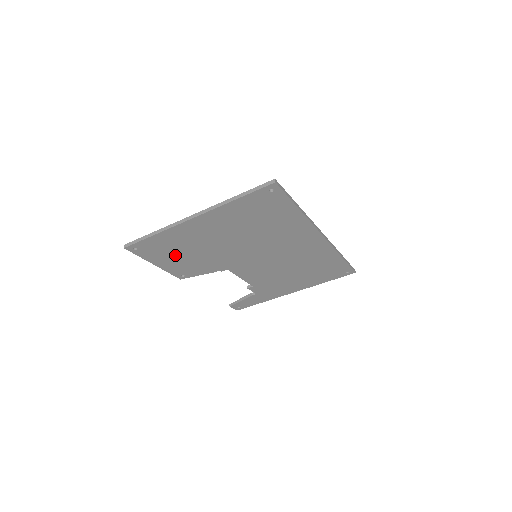
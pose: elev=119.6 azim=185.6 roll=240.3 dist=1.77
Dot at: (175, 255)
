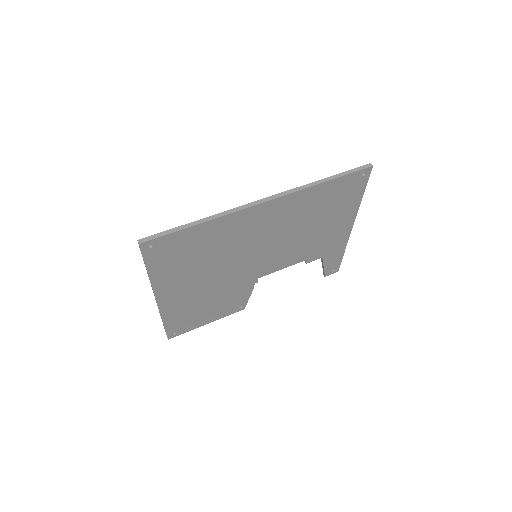
Dot at: (204, 311)
